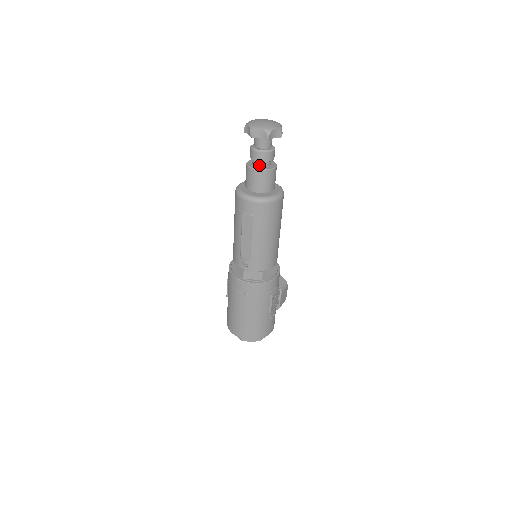
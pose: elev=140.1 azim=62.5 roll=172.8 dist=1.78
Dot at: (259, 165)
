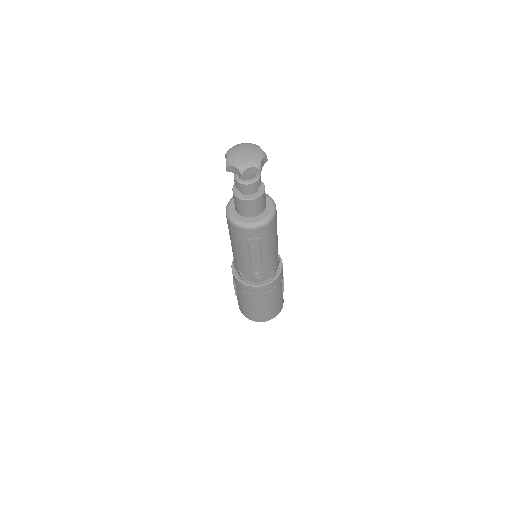
Dot at: (251, 193)
